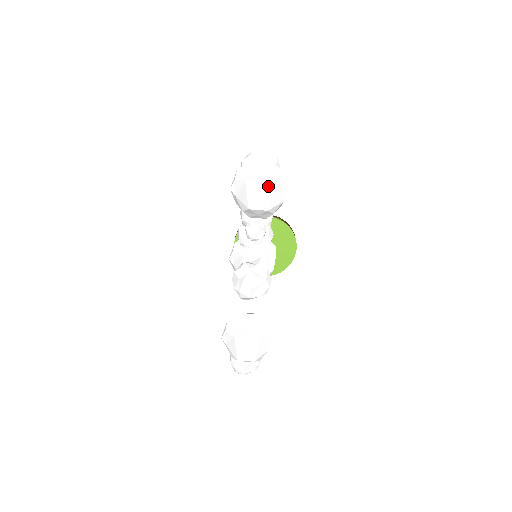
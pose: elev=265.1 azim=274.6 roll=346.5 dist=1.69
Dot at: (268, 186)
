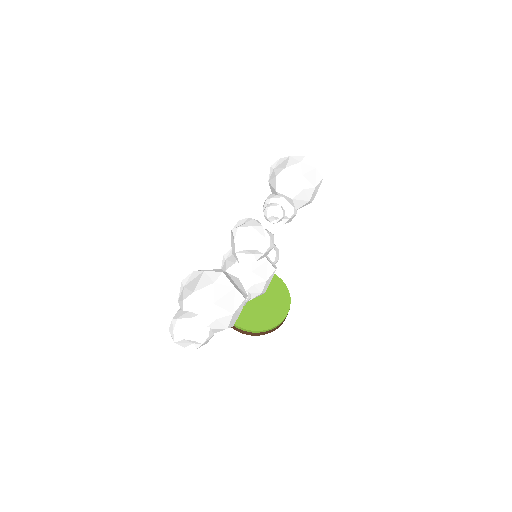
Dot at: (309, 164)
